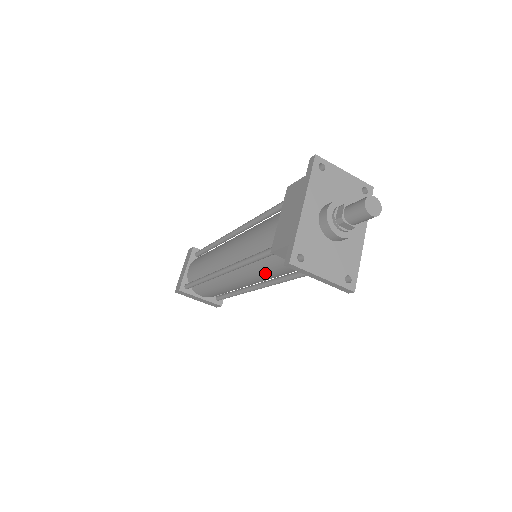
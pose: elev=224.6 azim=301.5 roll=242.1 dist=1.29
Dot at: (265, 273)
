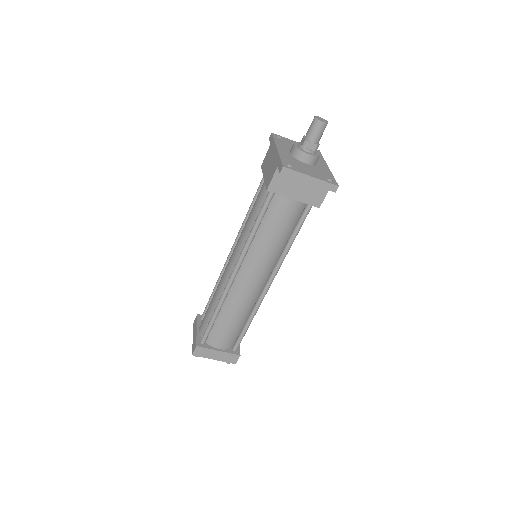
Dot at: (268, 242)
